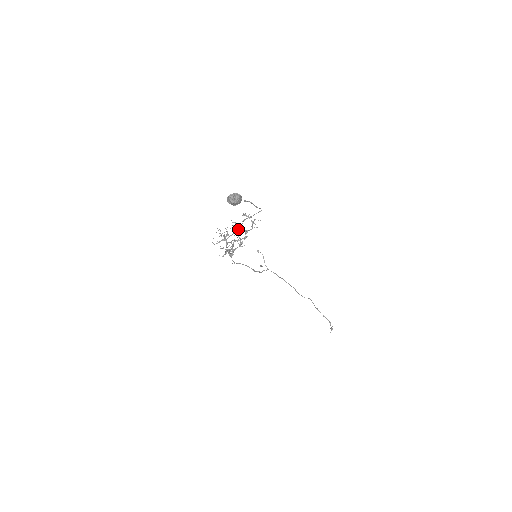
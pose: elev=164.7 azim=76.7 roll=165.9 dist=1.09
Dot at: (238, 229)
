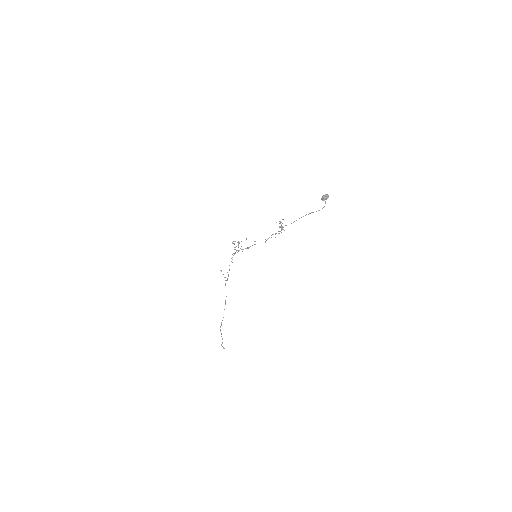
Dot at: occluded
